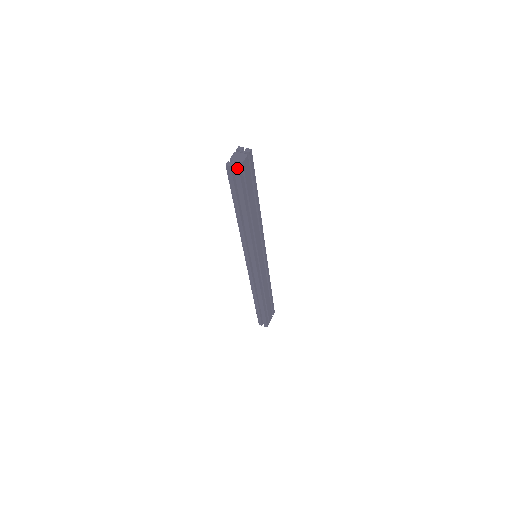
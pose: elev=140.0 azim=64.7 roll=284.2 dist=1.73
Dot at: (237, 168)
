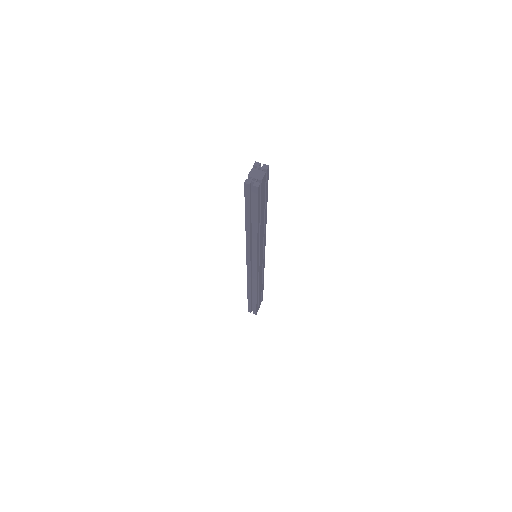
Dot at: (256, 187)
